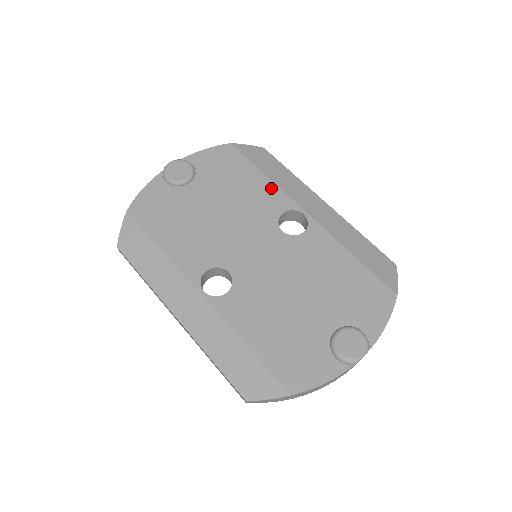
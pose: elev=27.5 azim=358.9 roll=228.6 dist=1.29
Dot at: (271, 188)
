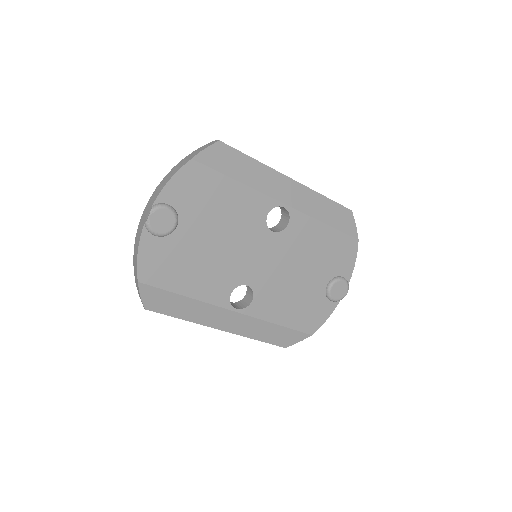
Dot at: (250, 194)
